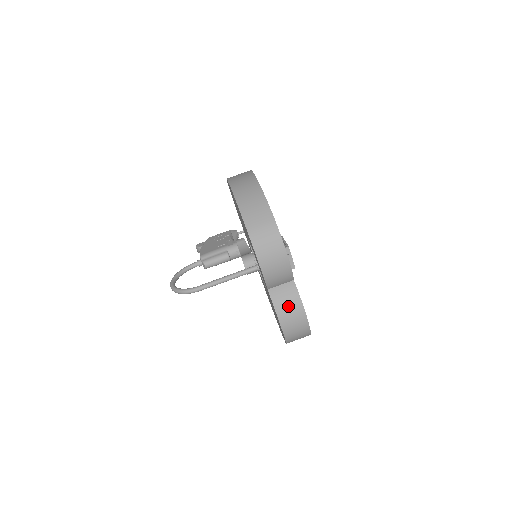
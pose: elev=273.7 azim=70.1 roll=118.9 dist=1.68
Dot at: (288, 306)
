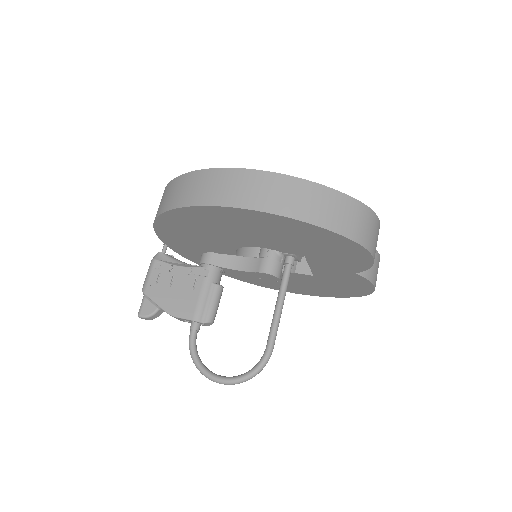
Dot at: (374, 267)
